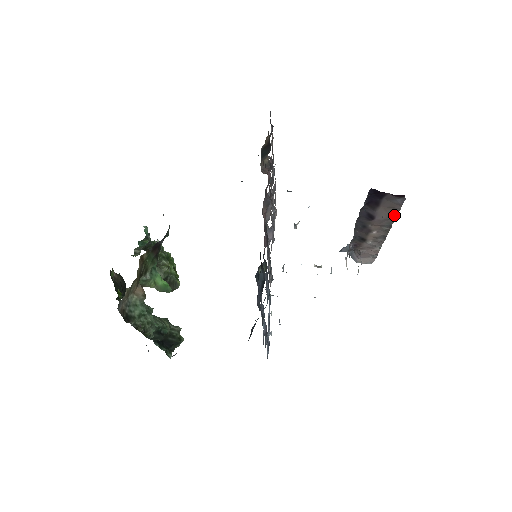
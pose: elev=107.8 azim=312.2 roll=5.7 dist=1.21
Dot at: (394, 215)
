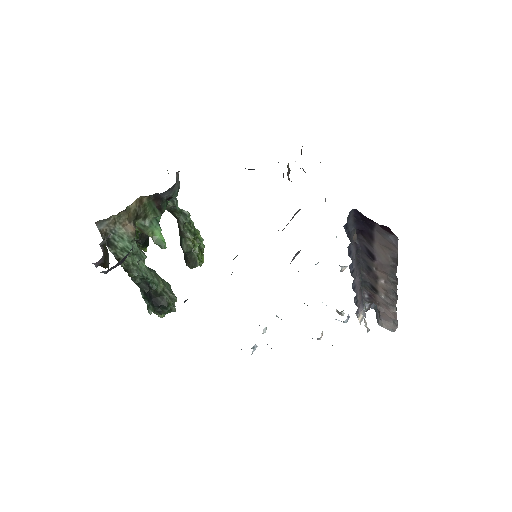
Dot at: (395, 261)
